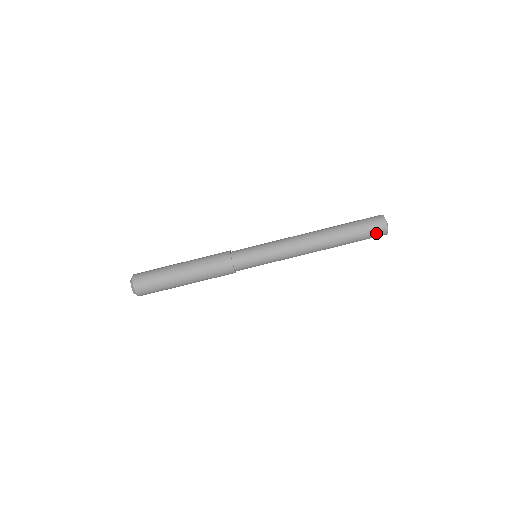
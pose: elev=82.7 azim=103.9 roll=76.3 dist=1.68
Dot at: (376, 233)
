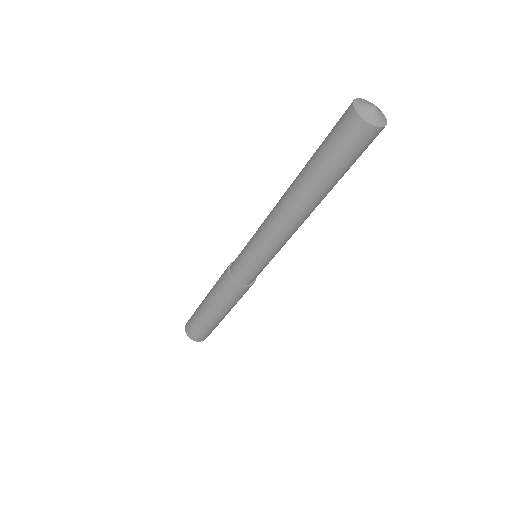
Dot at: (360, 143)
